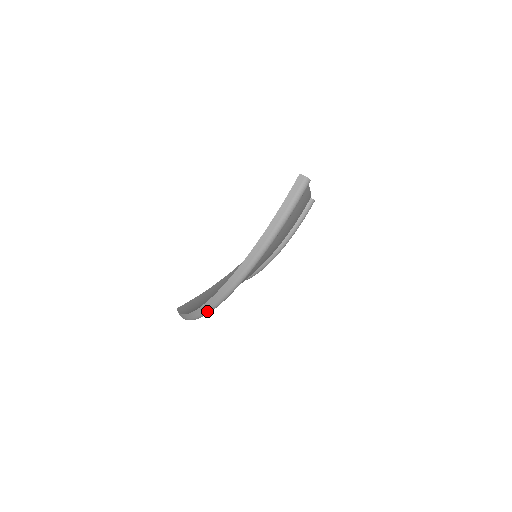
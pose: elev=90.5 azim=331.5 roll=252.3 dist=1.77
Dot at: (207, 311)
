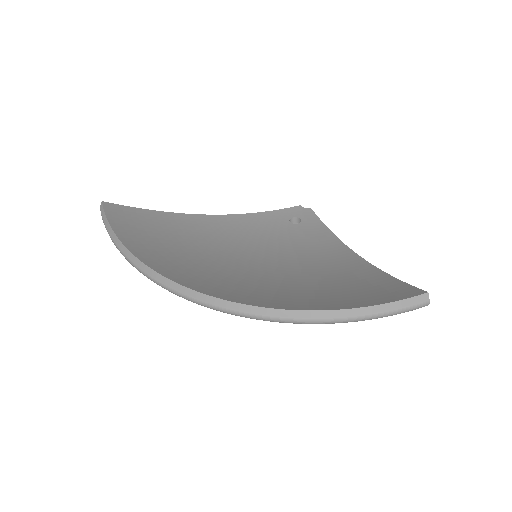
Dot at: (165, 287)
